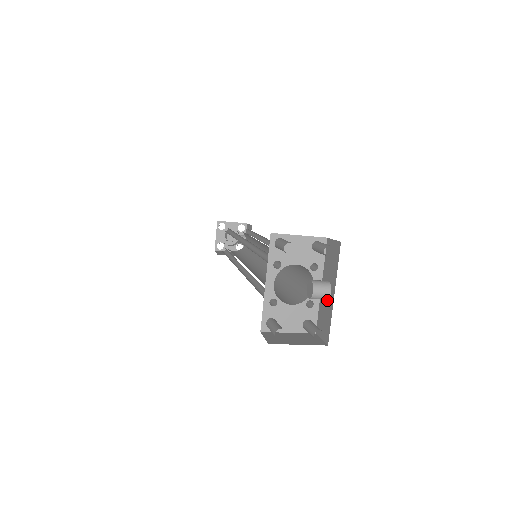
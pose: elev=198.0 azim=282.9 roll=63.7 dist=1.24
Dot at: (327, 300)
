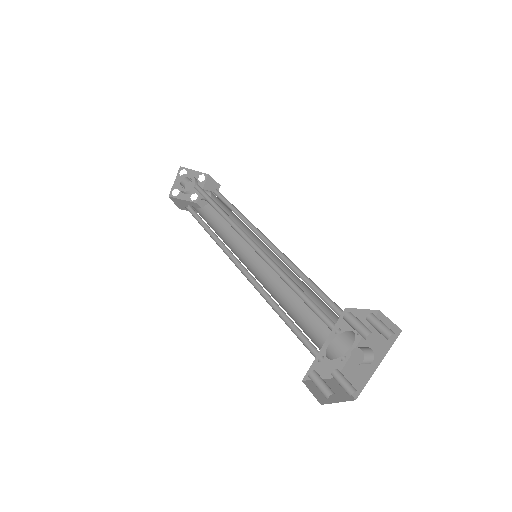
Dot at: occluded
